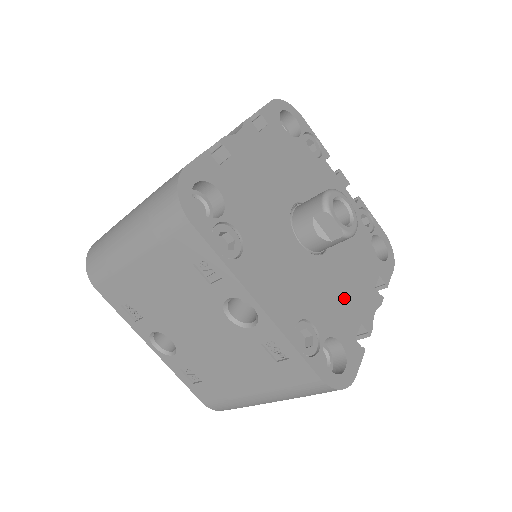
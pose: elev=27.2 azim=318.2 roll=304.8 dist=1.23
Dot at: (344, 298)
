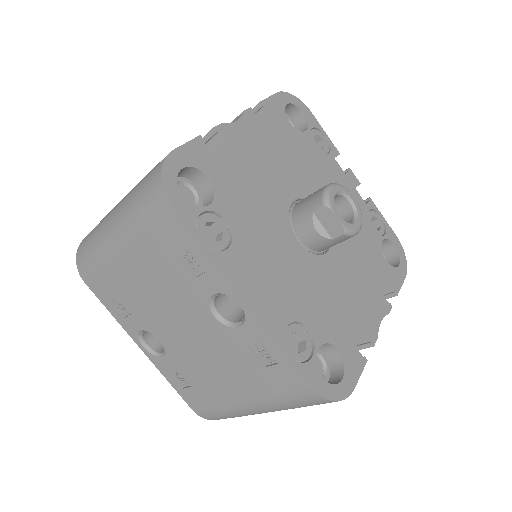
Dot at: (346, 302)
